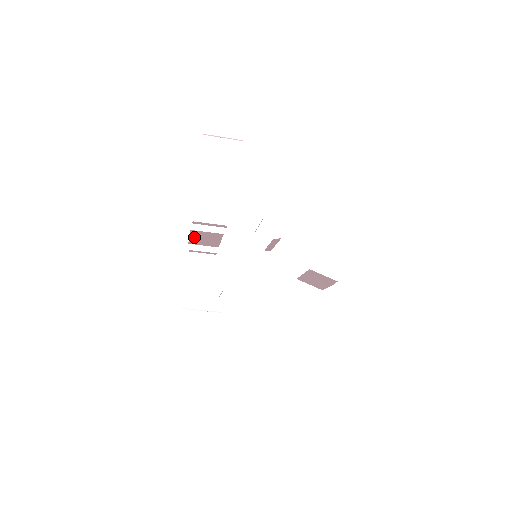
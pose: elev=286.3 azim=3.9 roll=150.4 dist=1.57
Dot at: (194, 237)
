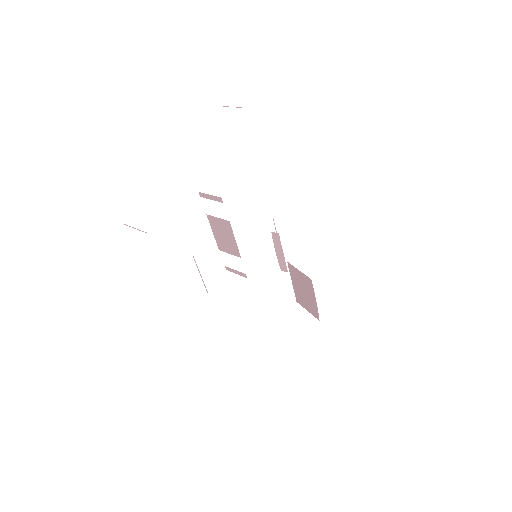
Dot at: (216, 233)
